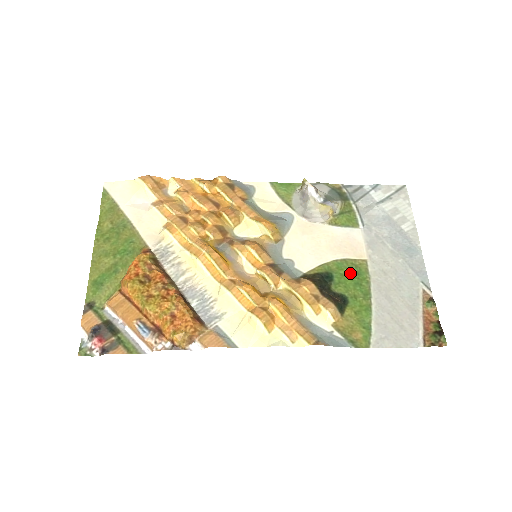
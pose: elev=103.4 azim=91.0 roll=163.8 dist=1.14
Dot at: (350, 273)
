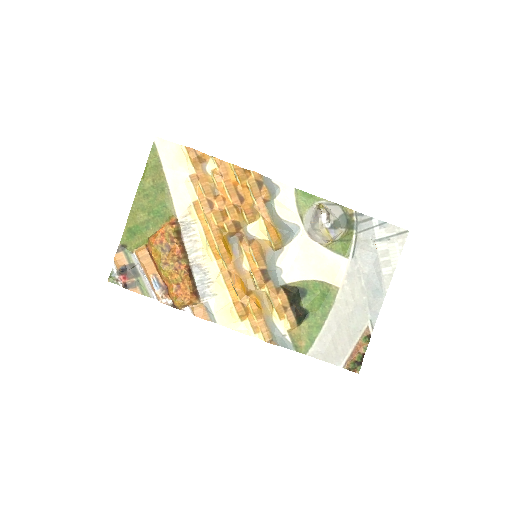
Dot at: (321, 295)
